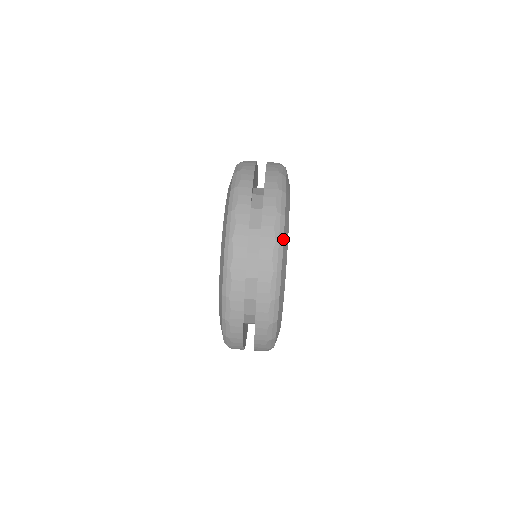
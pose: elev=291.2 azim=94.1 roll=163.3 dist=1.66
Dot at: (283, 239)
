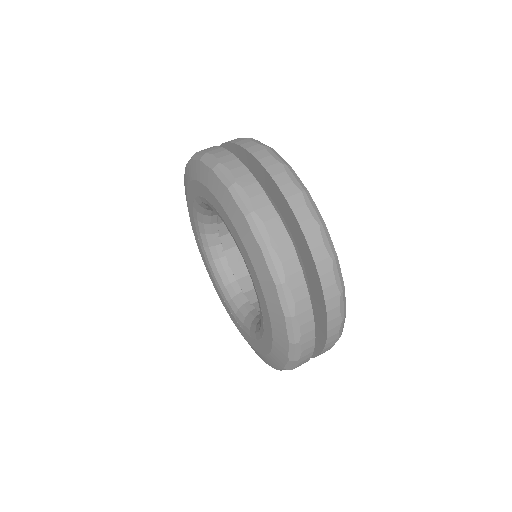
Dot at: occluded
